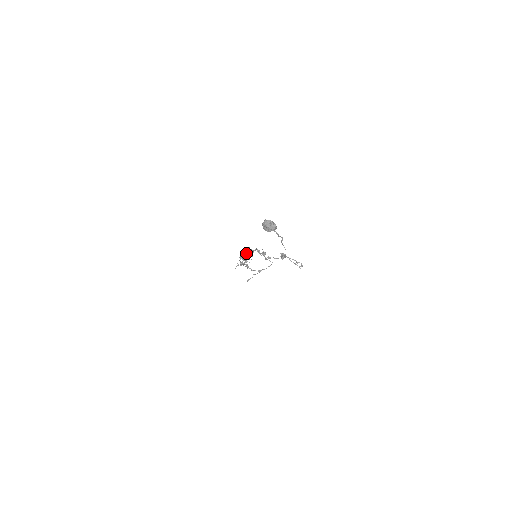
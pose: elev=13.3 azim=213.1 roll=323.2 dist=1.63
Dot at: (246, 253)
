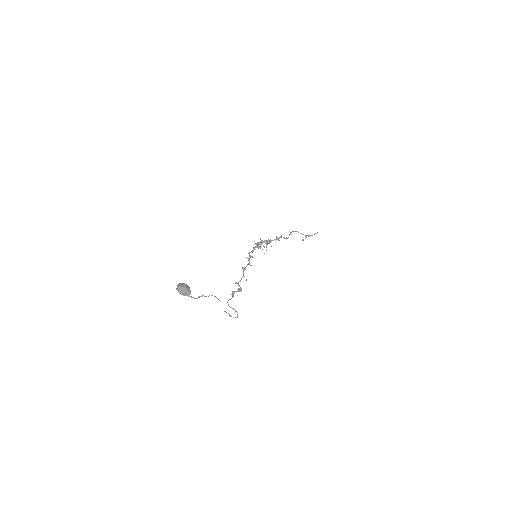
Dot at: occluded
